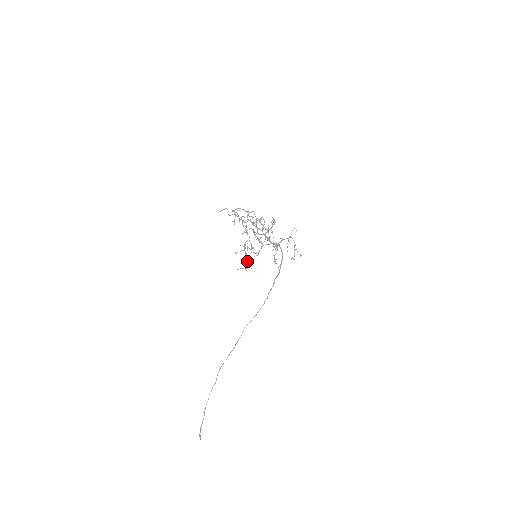
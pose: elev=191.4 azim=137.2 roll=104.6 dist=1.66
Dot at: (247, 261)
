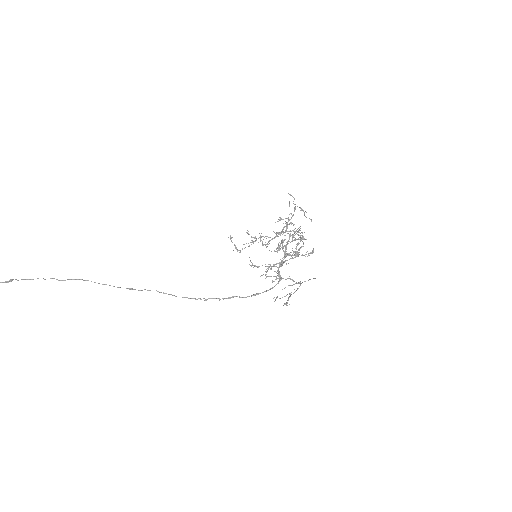
Dot at: occluded
